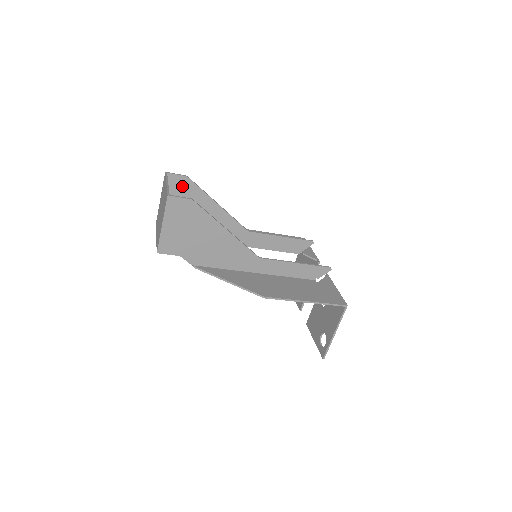
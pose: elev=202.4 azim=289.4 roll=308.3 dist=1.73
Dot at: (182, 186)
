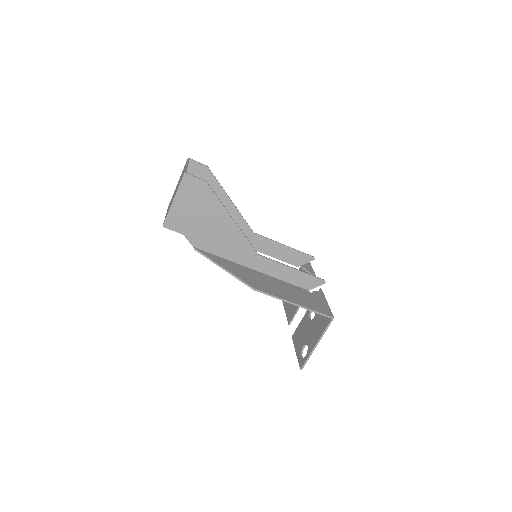
Dot at: (201, 174)
